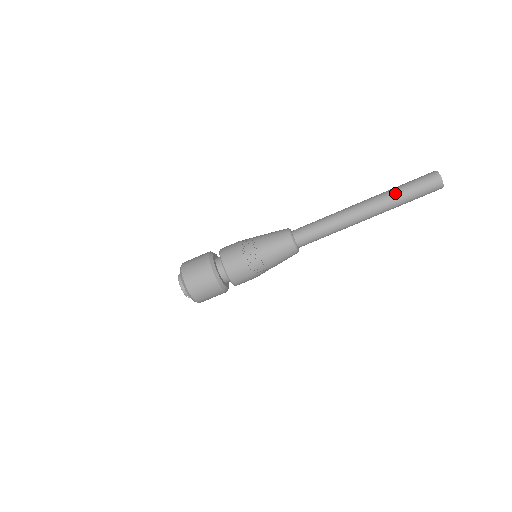
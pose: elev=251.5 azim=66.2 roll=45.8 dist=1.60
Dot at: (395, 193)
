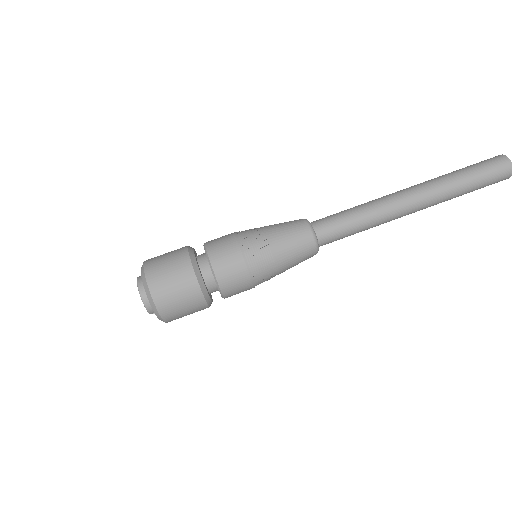
Dot at: (455, 183)
